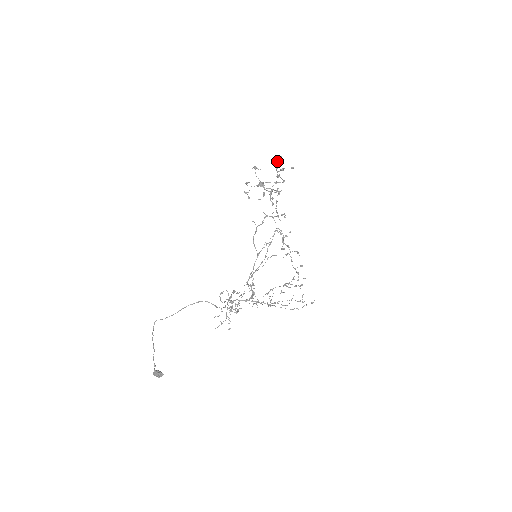
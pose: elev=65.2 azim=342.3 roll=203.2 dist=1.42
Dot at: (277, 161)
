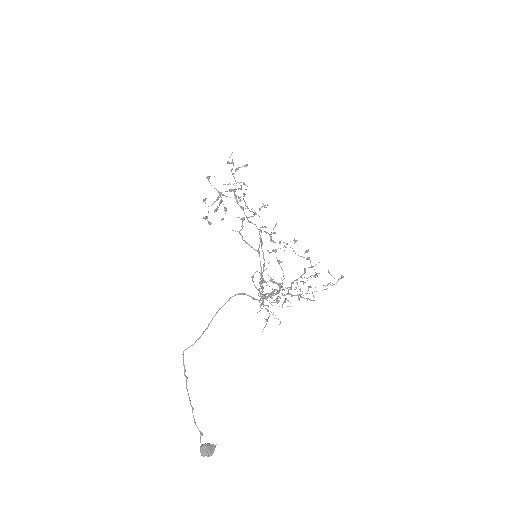
Dot at: occluded
